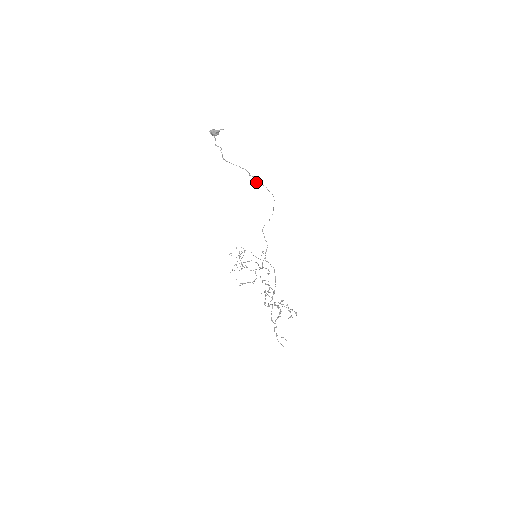
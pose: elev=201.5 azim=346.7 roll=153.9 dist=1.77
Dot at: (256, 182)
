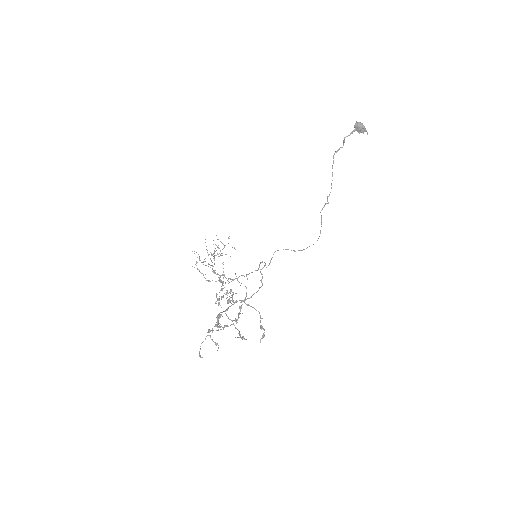
Dot at: occluded
